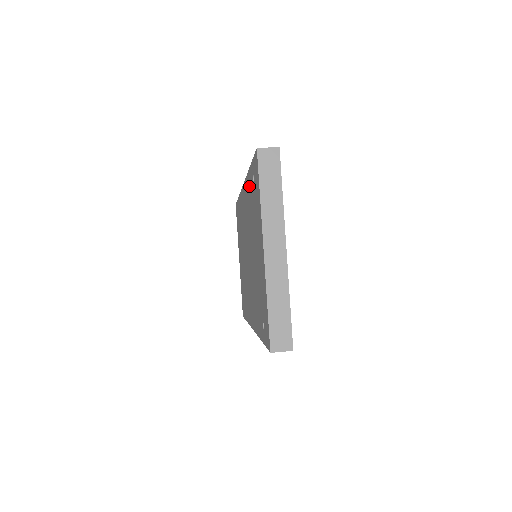
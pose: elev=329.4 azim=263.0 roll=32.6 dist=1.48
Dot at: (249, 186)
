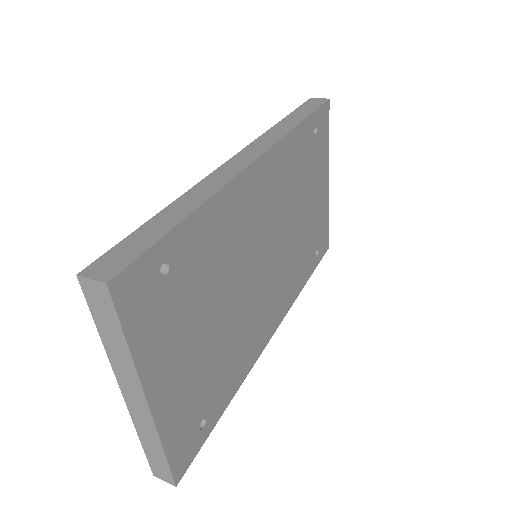
Dot at: occluded
